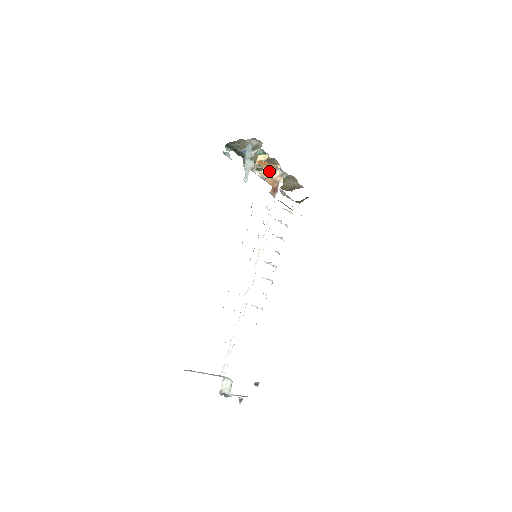
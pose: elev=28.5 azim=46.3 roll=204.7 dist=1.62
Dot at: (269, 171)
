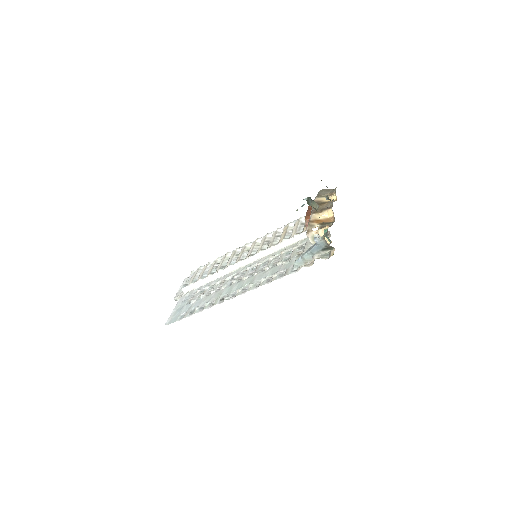
Dot at: occluded
